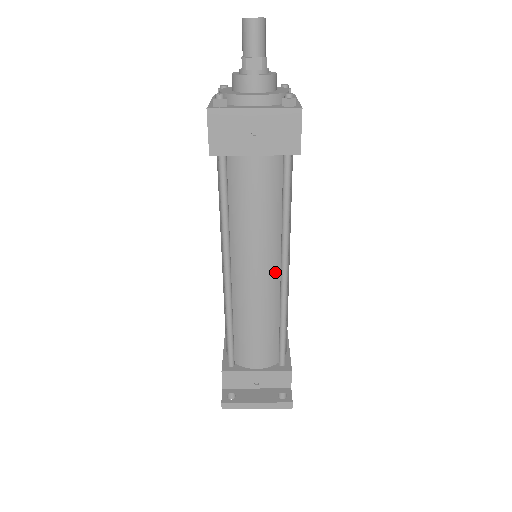
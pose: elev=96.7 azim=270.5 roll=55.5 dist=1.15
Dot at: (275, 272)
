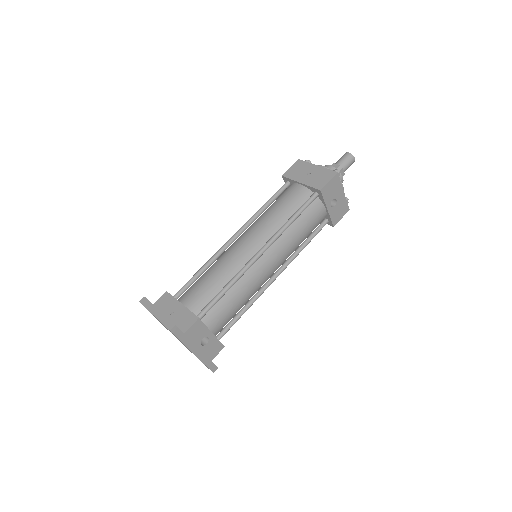
Dot at: (256, 249)
